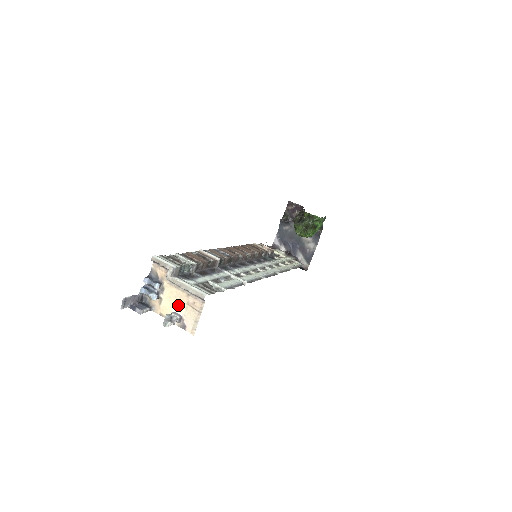
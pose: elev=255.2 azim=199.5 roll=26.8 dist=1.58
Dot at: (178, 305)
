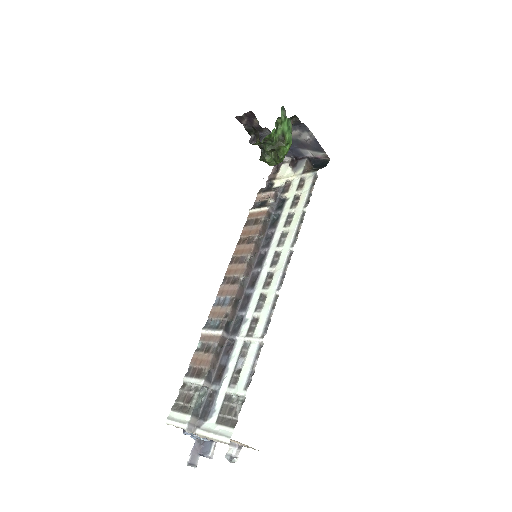
Dot at: occluded
